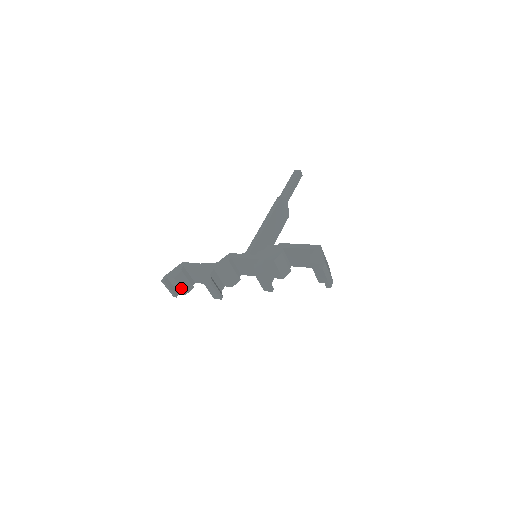
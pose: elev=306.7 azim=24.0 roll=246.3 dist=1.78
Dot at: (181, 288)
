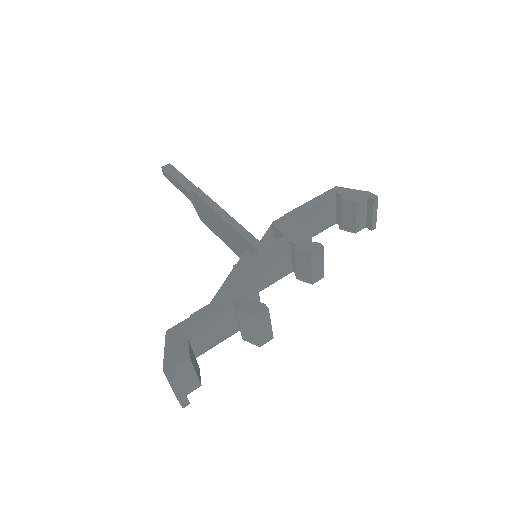
Dot at: (196, 375)
